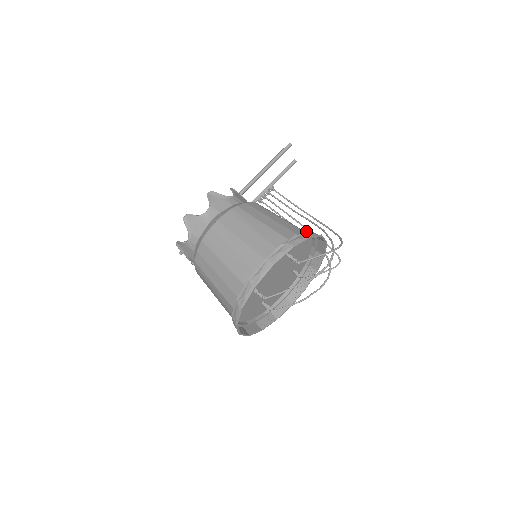
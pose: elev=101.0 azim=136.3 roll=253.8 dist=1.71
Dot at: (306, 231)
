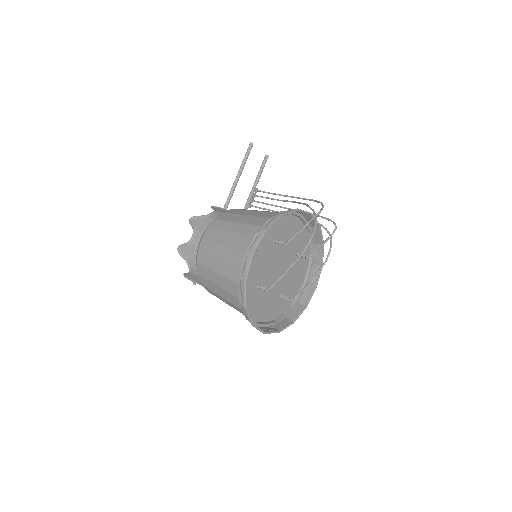
Dot at: (280, 212)
